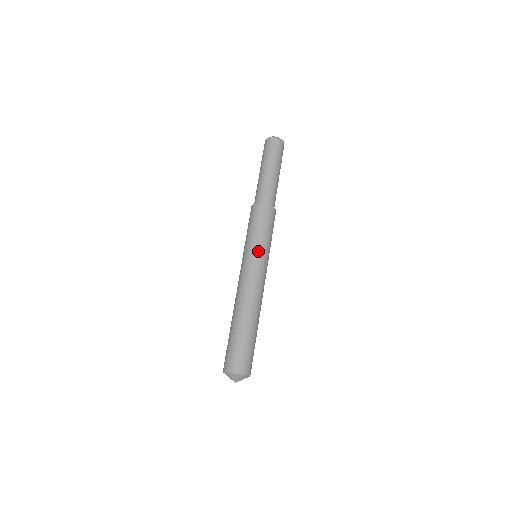
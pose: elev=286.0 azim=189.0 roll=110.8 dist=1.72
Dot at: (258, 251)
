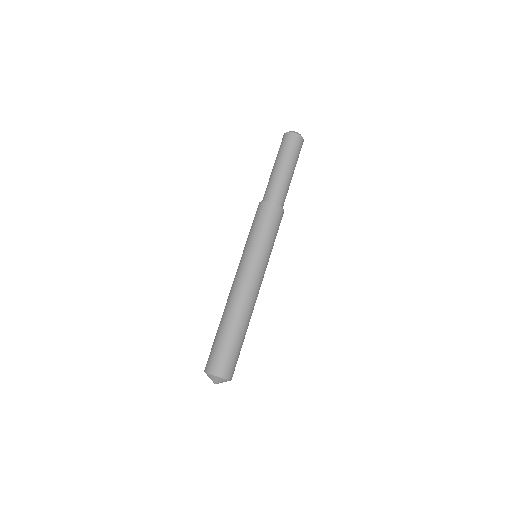
Dot at: (268, 256)
